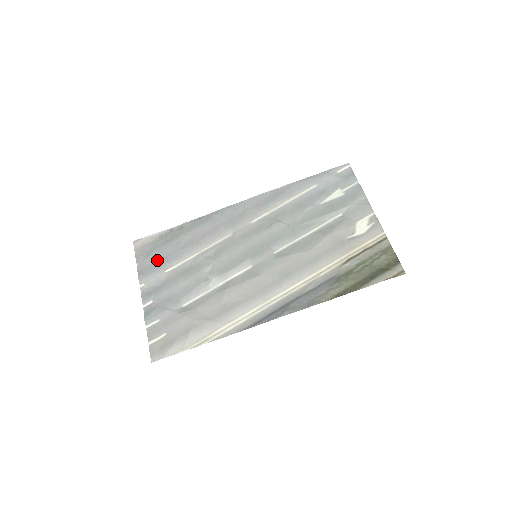
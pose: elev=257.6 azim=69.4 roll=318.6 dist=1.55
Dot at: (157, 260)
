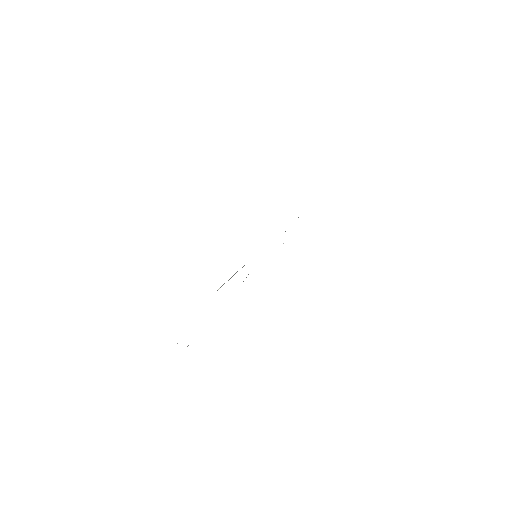
Dot at: occluded
